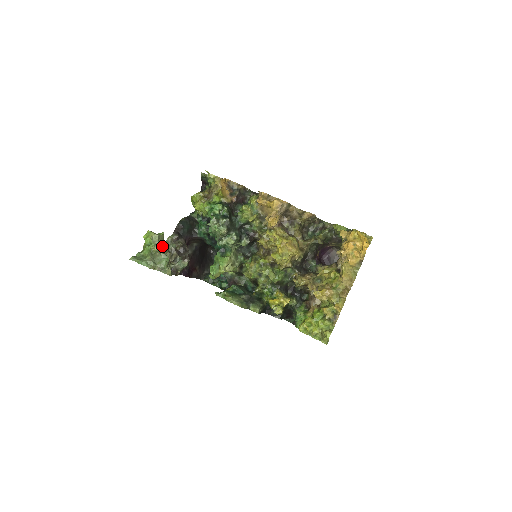
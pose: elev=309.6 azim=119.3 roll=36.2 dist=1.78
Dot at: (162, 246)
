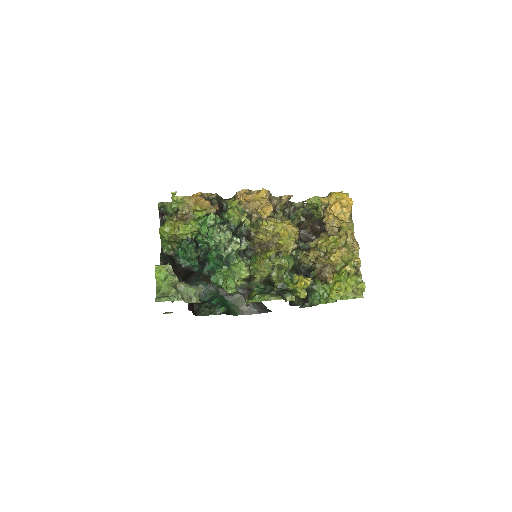
Dot at: occluded
